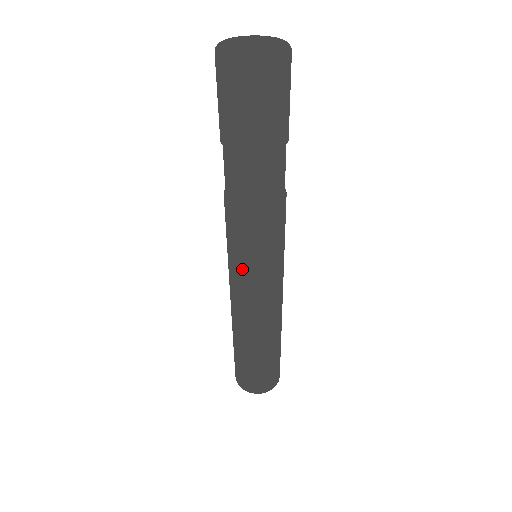
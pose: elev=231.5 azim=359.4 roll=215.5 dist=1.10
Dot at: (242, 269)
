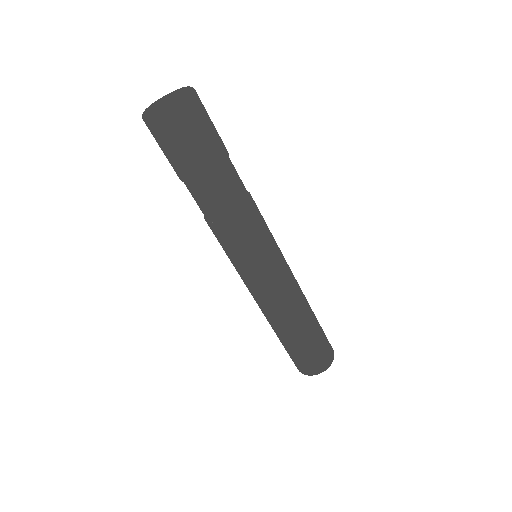
Dot at: occluded
